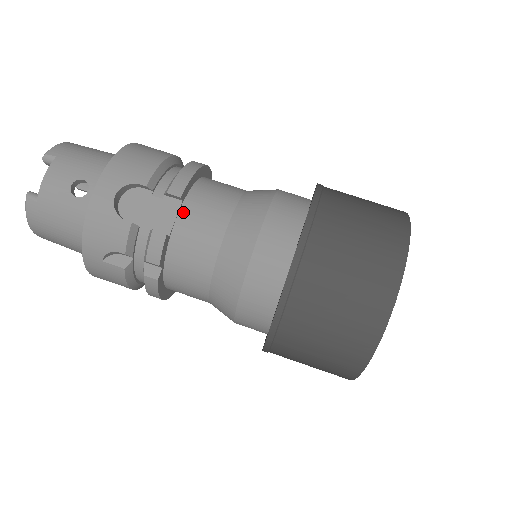
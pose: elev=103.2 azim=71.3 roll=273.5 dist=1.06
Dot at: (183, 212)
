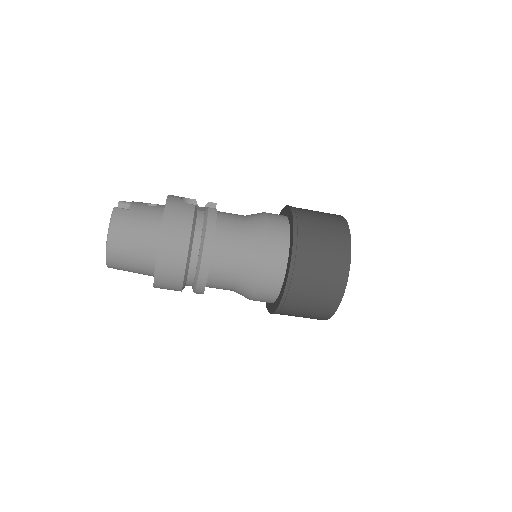
Dot at: occluded
